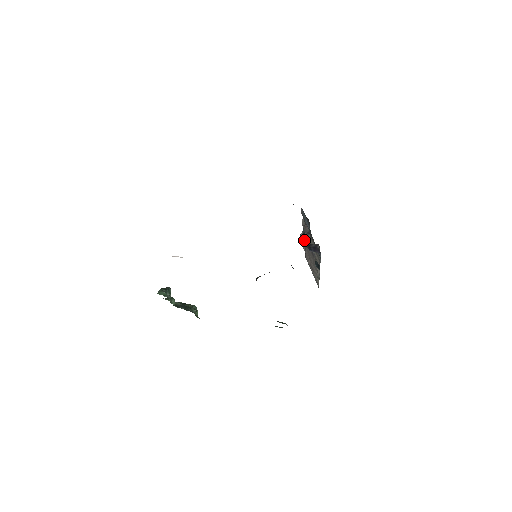
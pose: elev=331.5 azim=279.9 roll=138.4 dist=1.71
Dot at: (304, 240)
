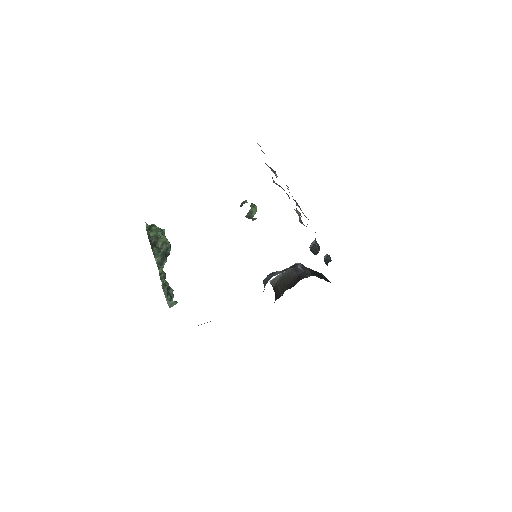
Dot at: (313, 253)
